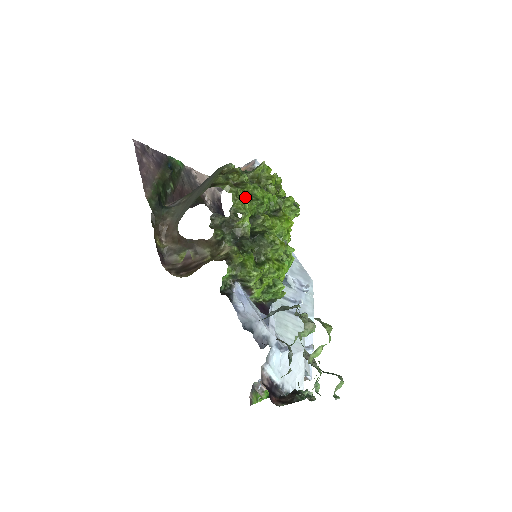
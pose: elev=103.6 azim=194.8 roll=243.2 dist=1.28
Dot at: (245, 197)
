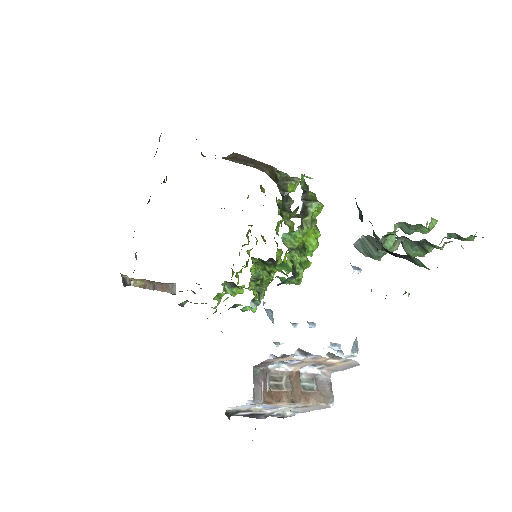
Dot at: occluded
